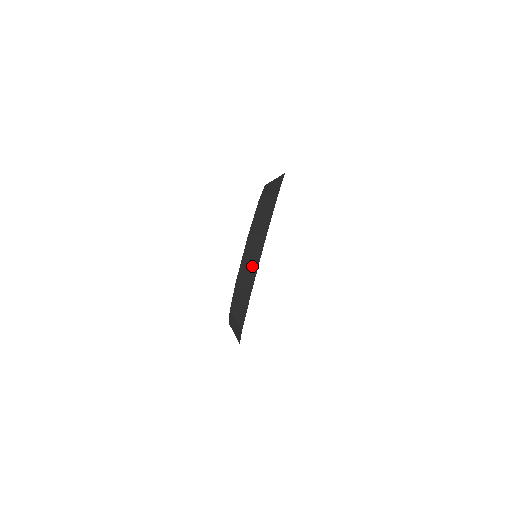
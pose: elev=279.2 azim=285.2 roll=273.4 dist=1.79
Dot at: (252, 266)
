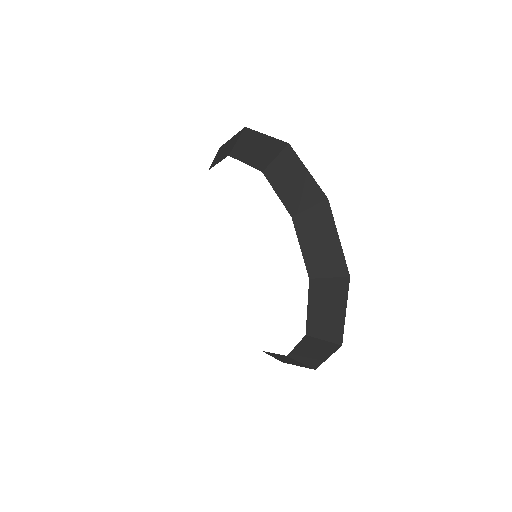
Dot at: (261, 145)
